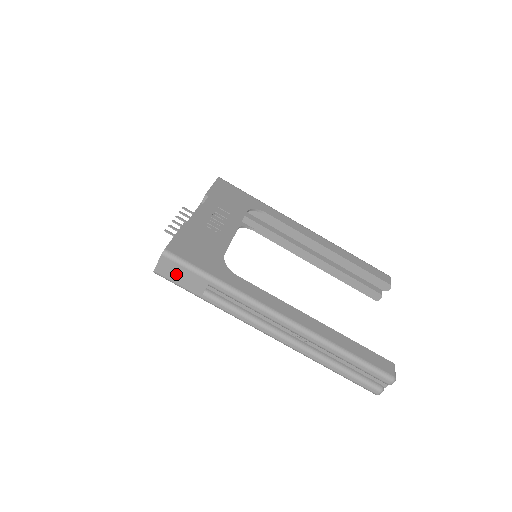
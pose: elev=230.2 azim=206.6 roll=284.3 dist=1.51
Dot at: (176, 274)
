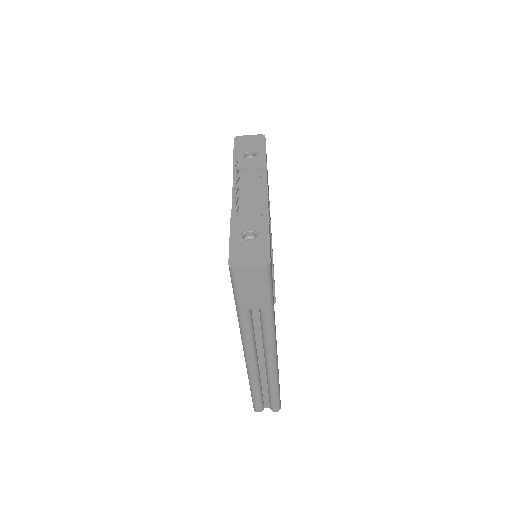
Dot at: (250, 285)
